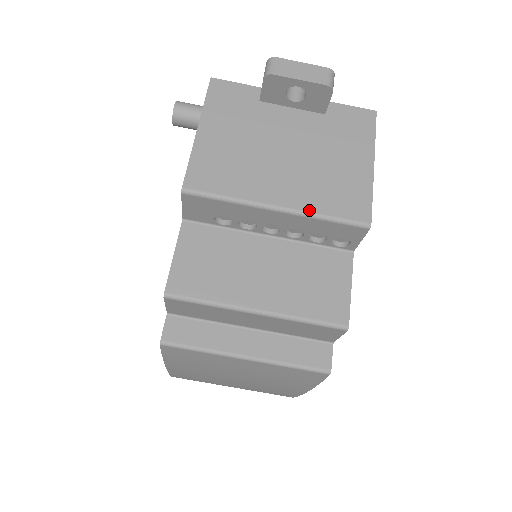
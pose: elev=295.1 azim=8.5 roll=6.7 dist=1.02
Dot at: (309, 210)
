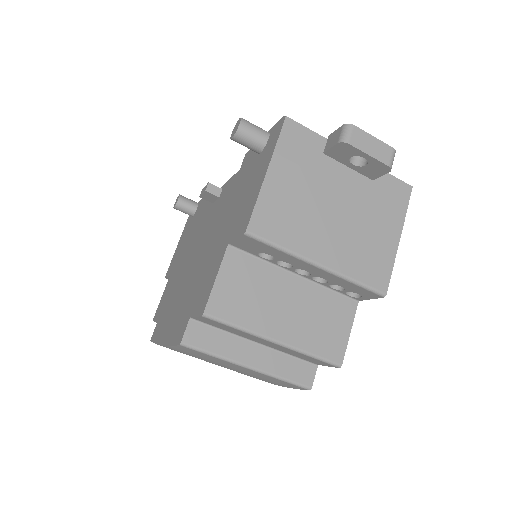
Dot at: (344, 273)
